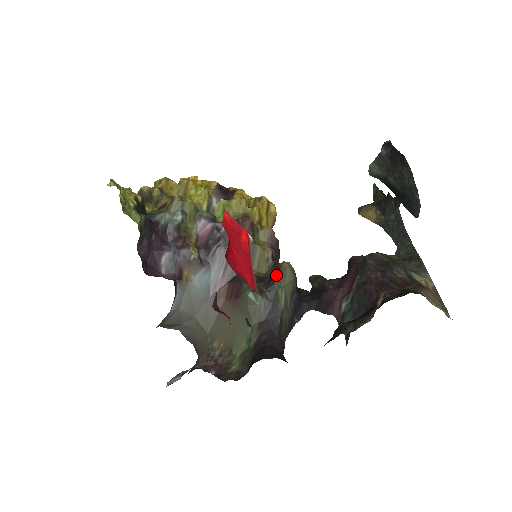
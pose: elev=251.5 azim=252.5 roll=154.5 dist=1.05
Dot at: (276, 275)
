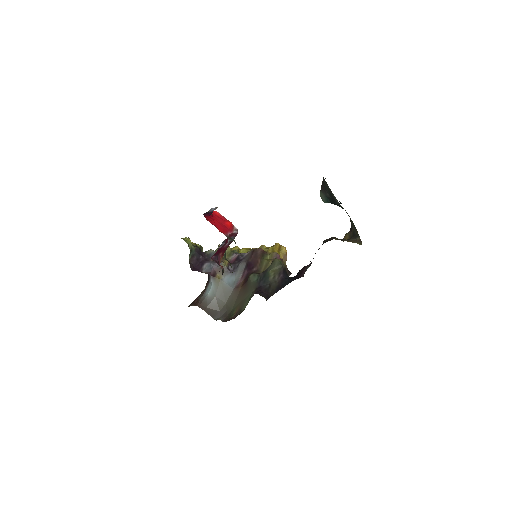
Dot at: (270, 265)
